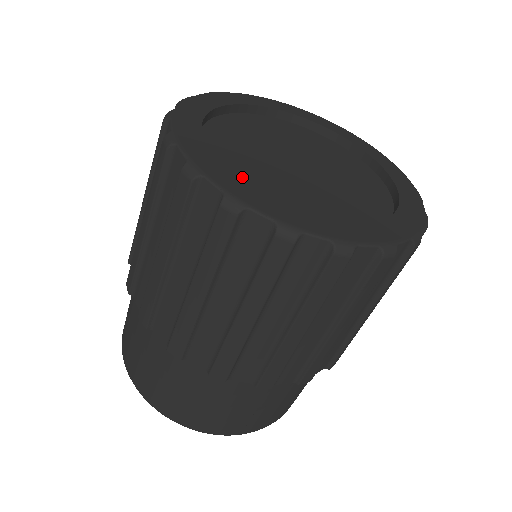
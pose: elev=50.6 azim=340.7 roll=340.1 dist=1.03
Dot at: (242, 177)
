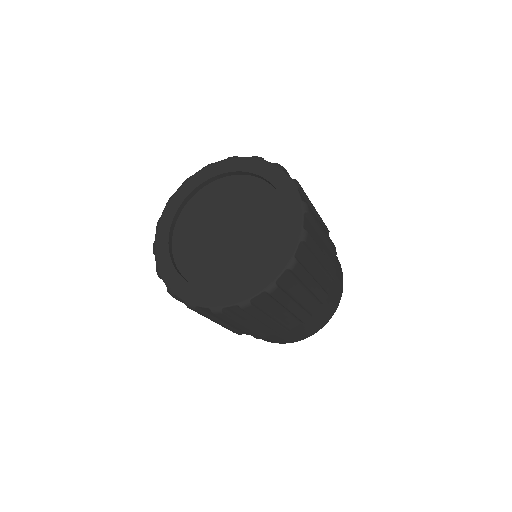
Dot at: (186, 261)
